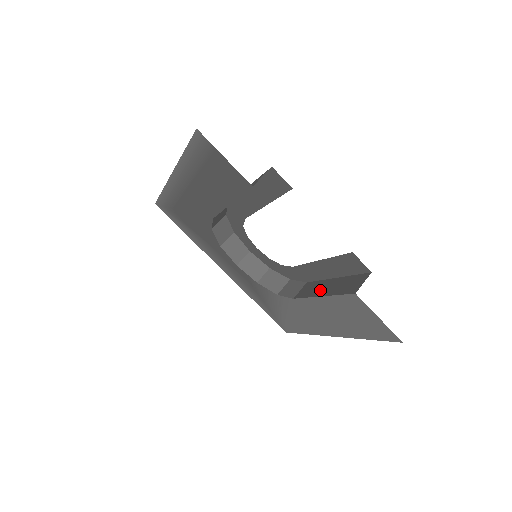
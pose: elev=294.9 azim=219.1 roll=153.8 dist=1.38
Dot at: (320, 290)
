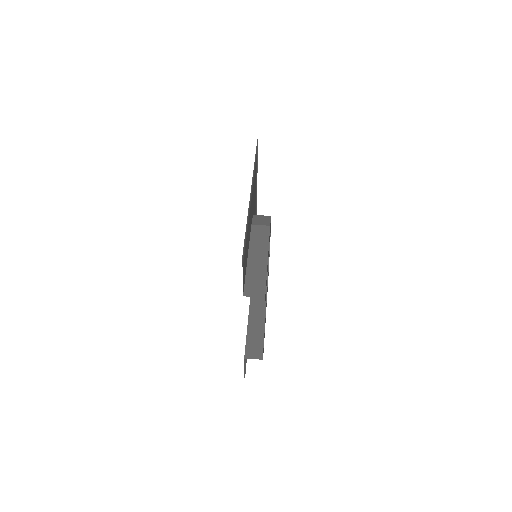
Dot at: (255, 315)
